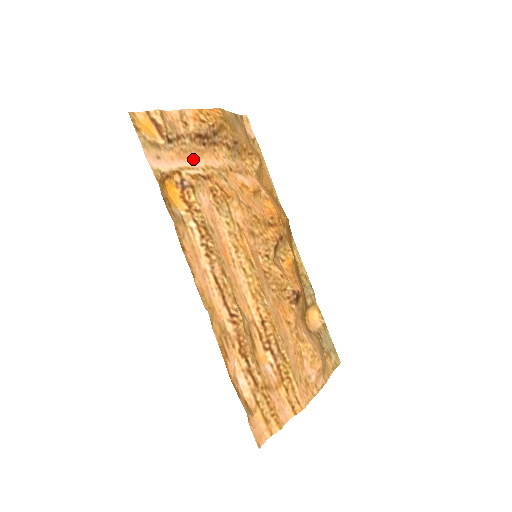
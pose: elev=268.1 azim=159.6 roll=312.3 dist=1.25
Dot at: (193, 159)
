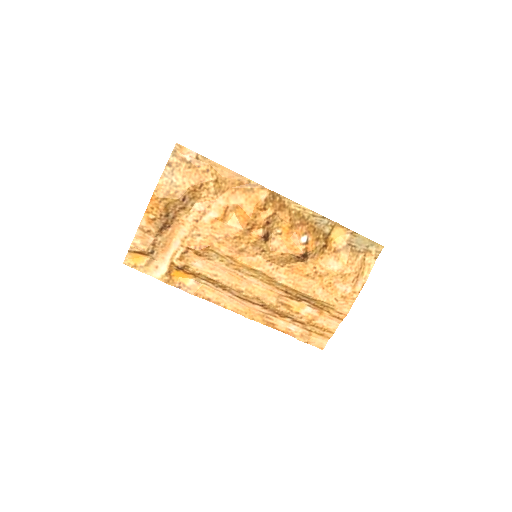
Dot at: (172, 243)
